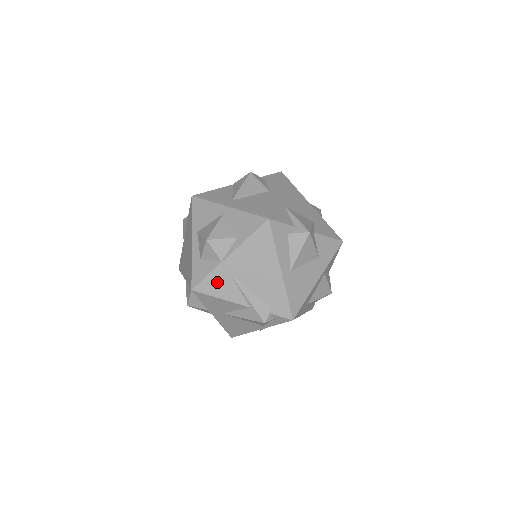
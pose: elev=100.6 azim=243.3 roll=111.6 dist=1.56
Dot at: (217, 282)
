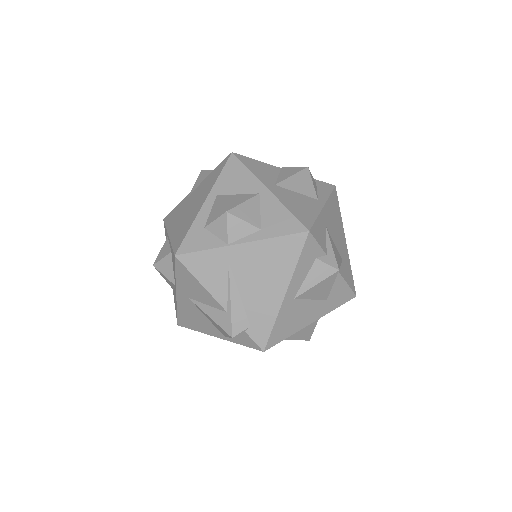
Dot at: (209, 264)
